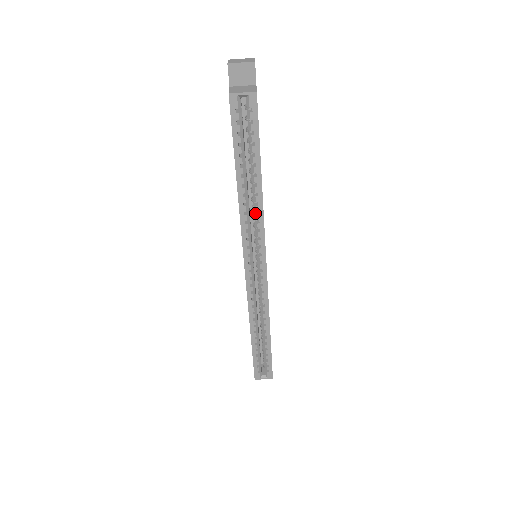
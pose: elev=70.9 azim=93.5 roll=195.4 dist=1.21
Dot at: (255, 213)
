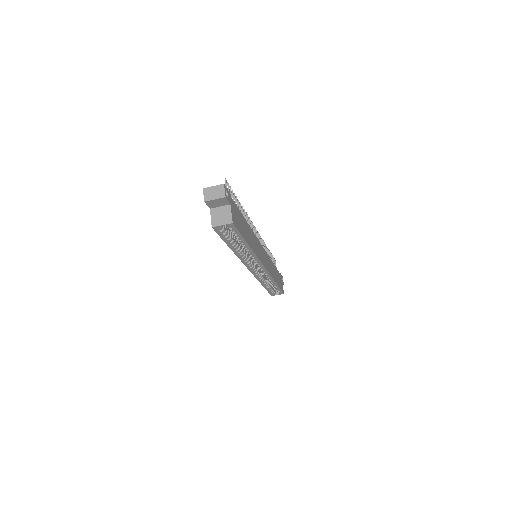
Dot at: (249, 254)
